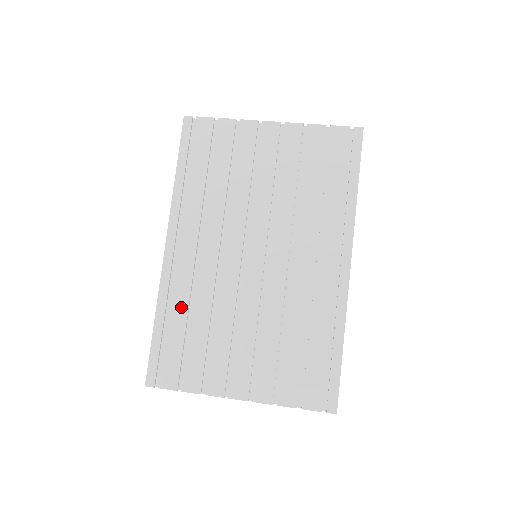
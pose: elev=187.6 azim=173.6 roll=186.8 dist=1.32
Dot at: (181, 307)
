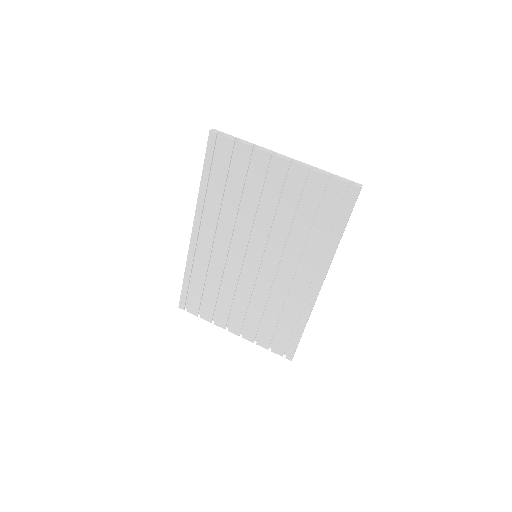
Dot at: (201, 273)
